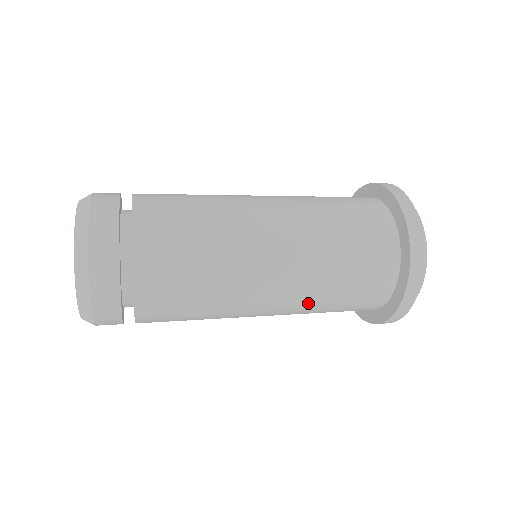
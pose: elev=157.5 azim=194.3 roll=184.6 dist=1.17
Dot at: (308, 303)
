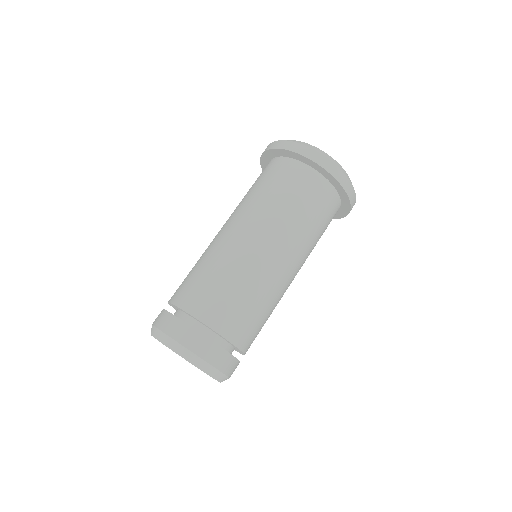
Dot at: (302, 240)
